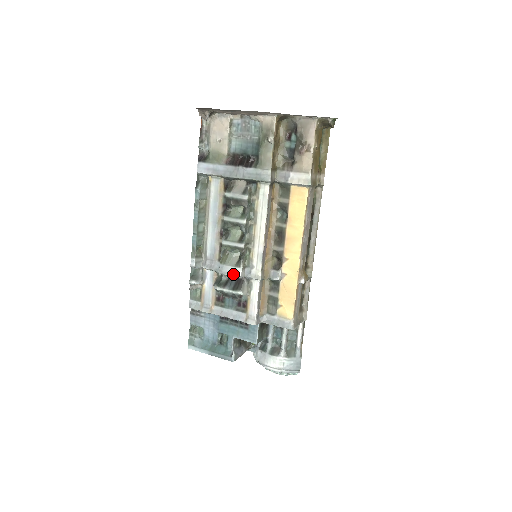
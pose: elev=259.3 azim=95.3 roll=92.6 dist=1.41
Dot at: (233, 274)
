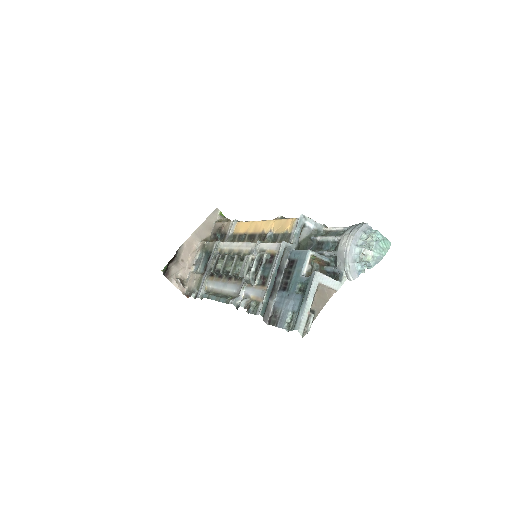
Dot at: (245, 261)
